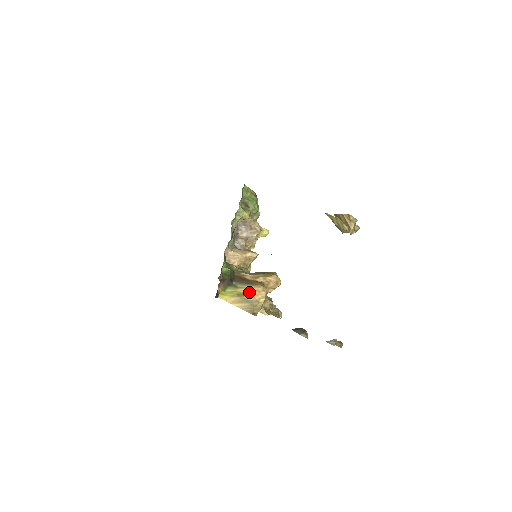
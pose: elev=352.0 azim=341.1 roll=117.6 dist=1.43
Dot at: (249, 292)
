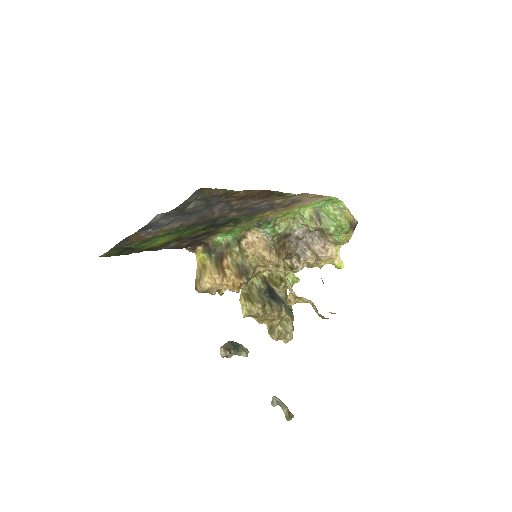
Dot at: (209, 270)
